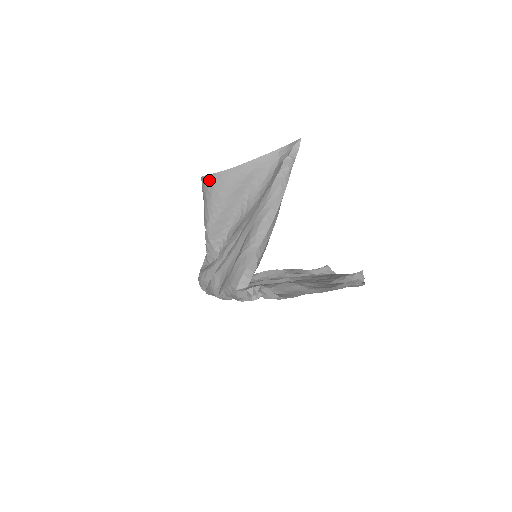
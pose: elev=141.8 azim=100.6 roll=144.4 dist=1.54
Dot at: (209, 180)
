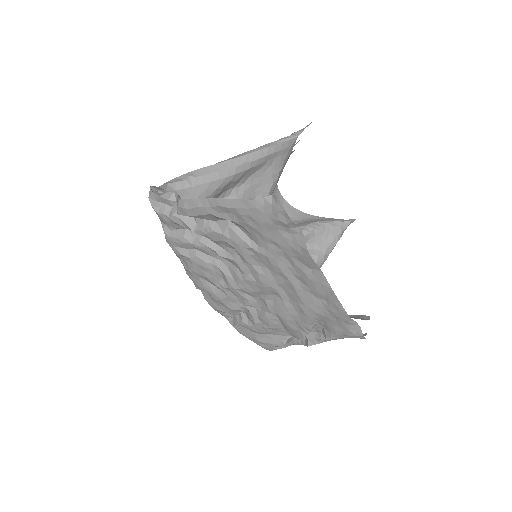
Dot at: occluded
